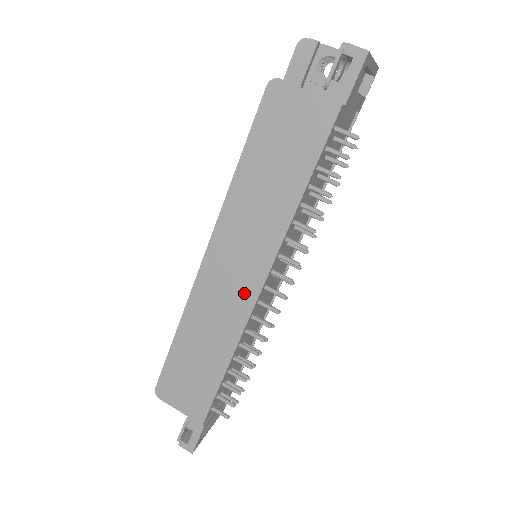
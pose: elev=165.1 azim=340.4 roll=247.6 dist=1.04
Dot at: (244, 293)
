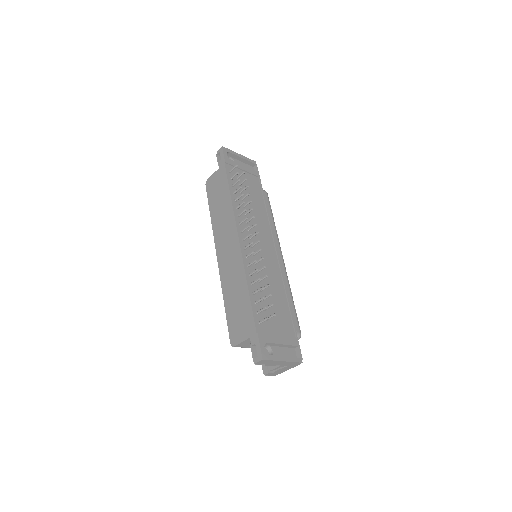
Dot at: (235, 249)
